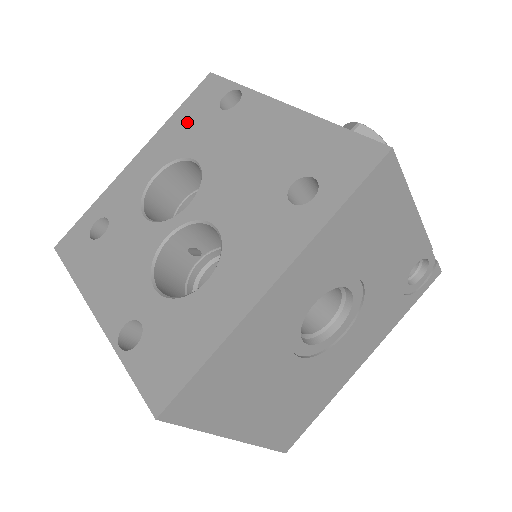
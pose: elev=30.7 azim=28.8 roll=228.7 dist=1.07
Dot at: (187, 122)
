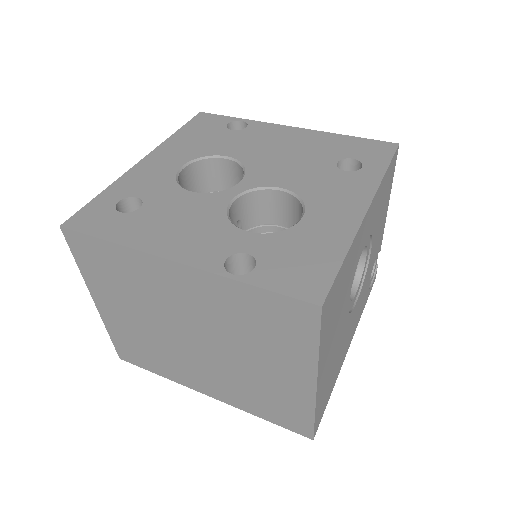
Dot at: (197, 137)
